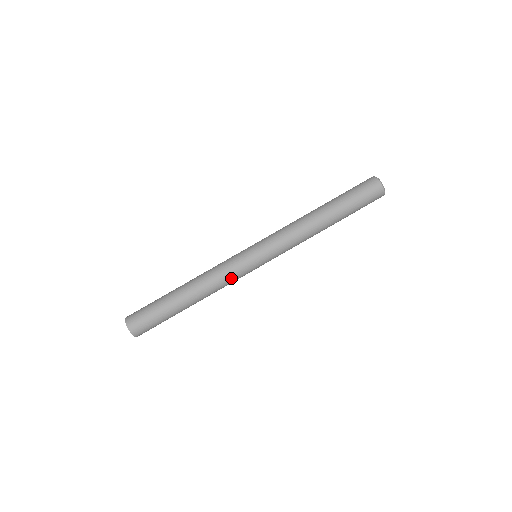
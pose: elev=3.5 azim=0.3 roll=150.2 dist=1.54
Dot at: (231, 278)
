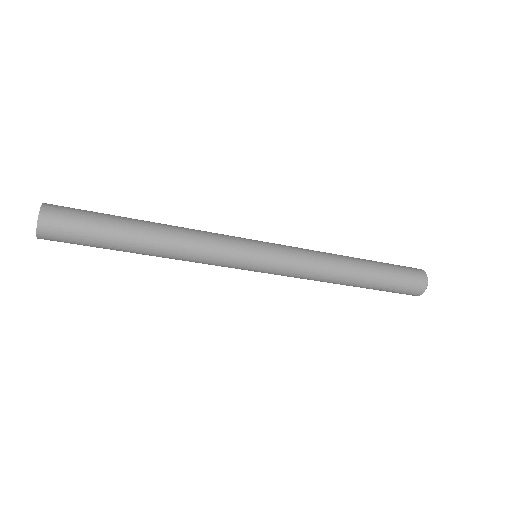
Dot at: (216, 253)
